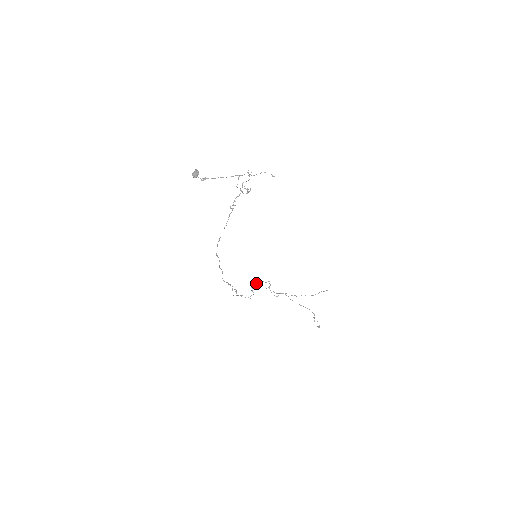
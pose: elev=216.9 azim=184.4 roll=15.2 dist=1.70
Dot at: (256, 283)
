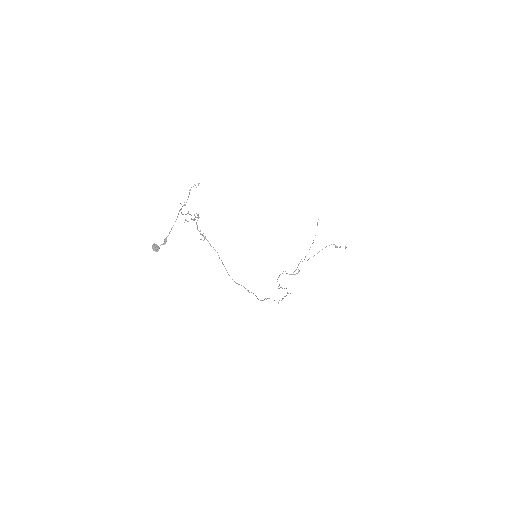
Dot at: occluded
